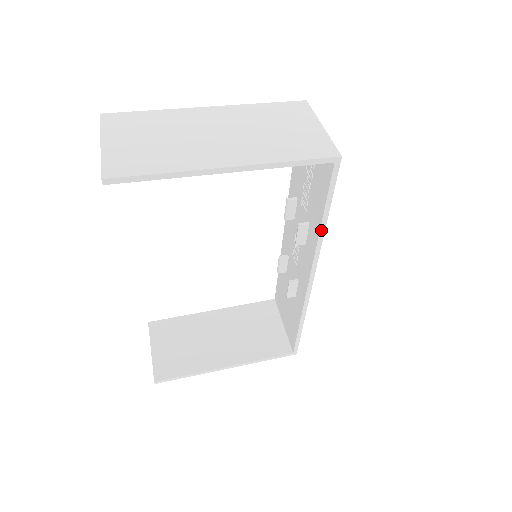
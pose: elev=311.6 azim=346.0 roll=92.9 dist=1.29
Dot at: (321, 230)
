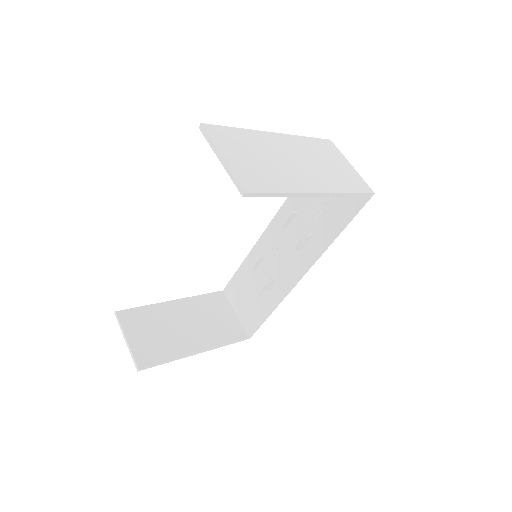
Dot at: (331, 242)
